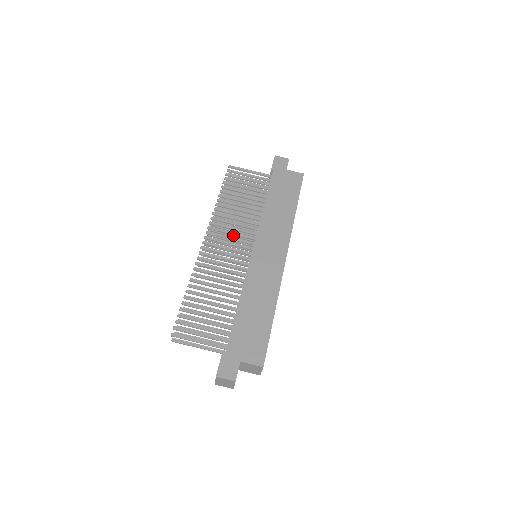
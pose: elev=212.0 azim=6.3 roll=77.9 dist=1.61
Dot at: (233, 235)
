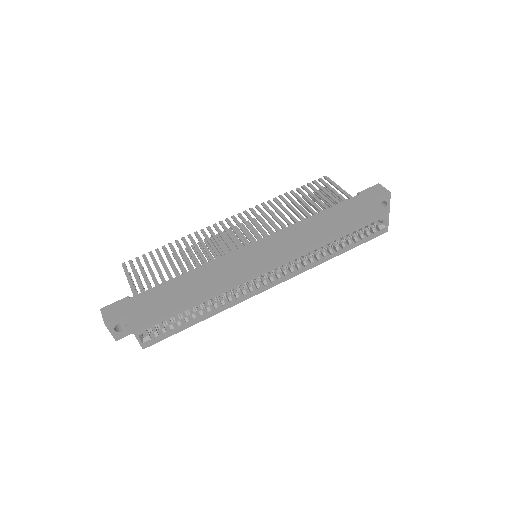
Dot at: (256, 227)
